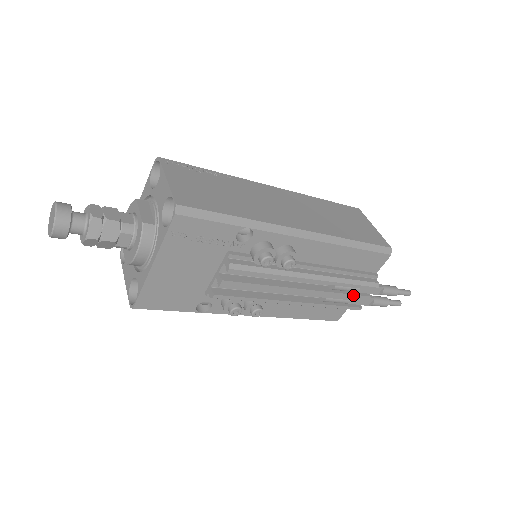
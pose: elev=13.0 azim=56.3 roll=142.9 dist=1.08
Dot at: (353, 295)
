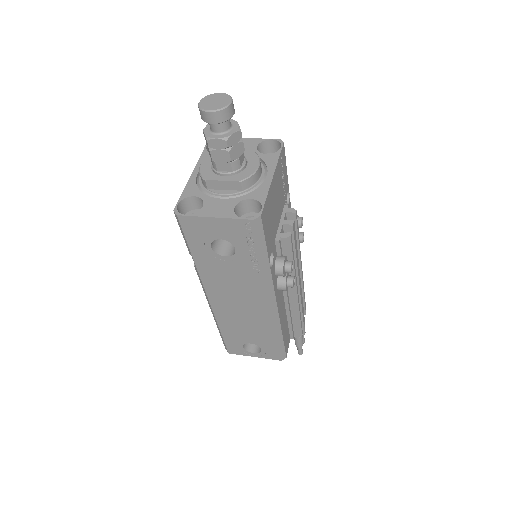
Dot at: (303, 309)
